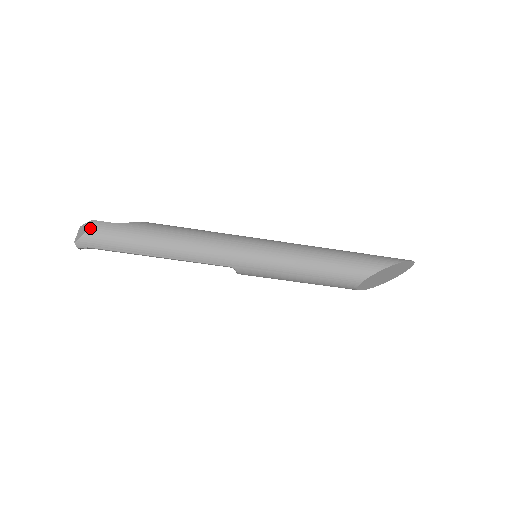
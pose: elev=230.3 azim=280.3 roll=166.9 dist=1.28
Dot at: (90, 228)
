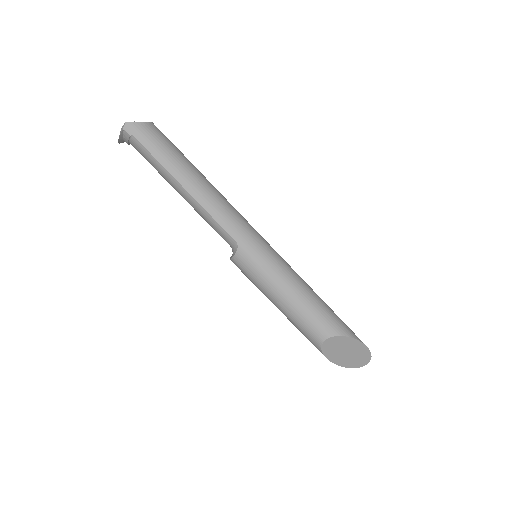
Dot at: (148, 124)
